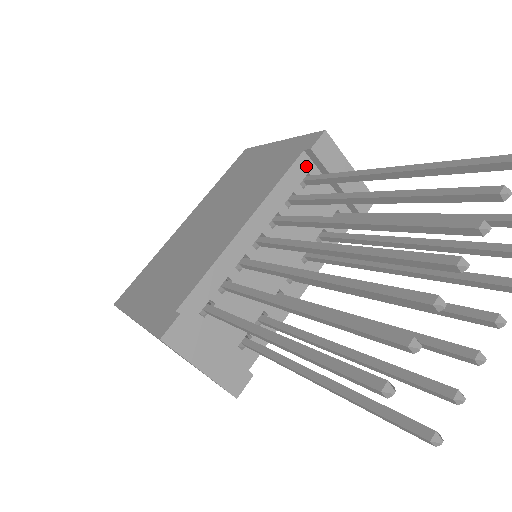
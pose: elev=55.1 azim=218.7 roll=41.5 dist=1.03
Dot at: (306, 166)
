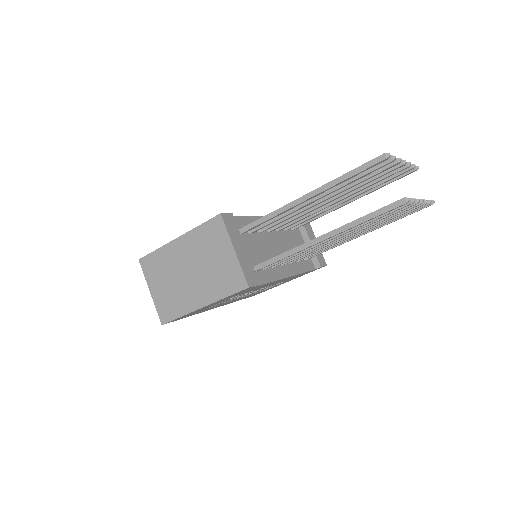
Dot at: occluded
